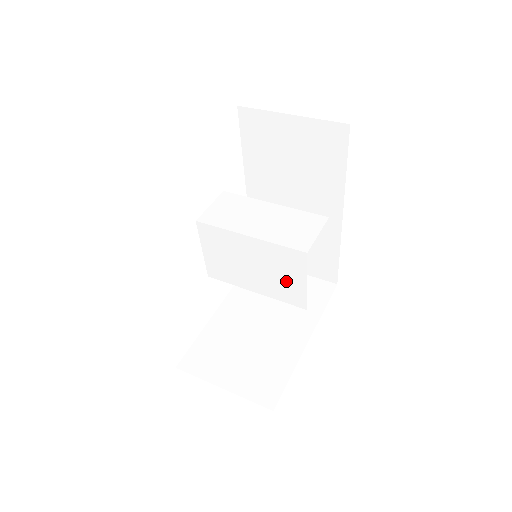
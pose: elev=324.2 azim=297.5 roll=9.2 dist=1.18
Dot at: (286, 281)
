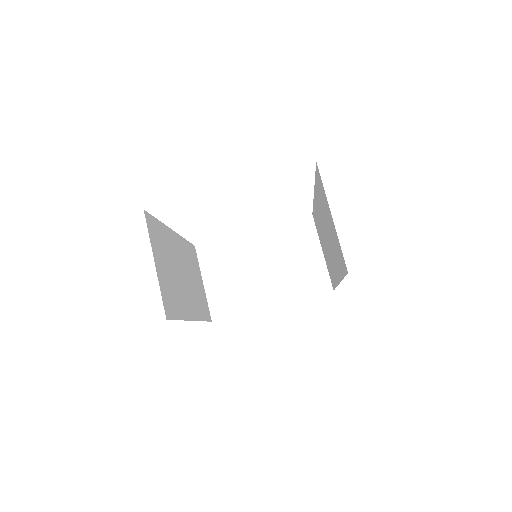
Dot at: occluded
